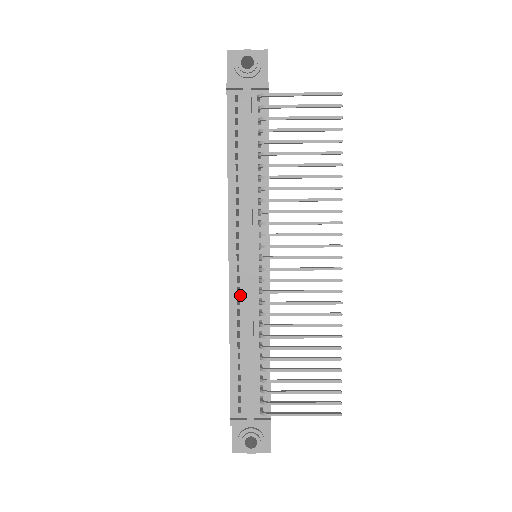
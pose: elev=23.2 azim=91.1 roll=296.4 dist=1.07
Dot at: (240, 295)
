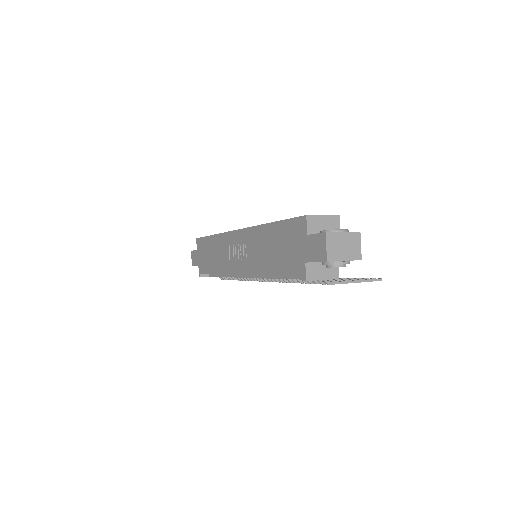
Dot at: occluded
